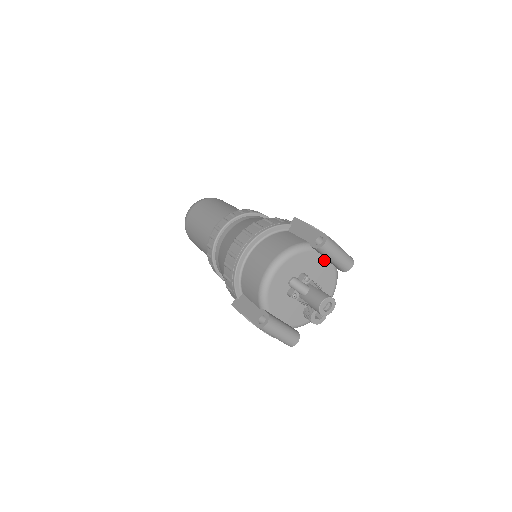
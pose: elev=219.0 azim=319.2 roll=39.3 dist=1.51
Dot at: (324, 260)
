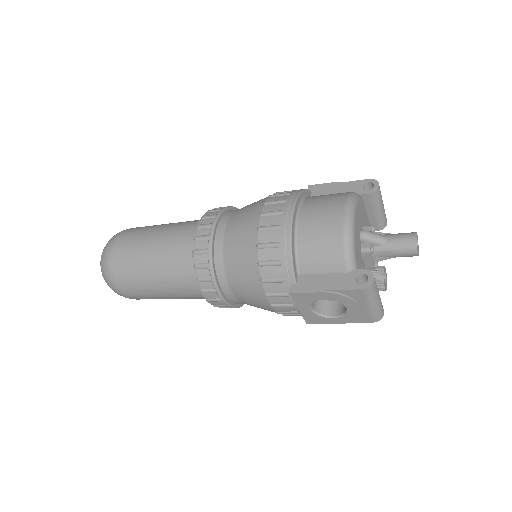
Dot at: (367, 216)
